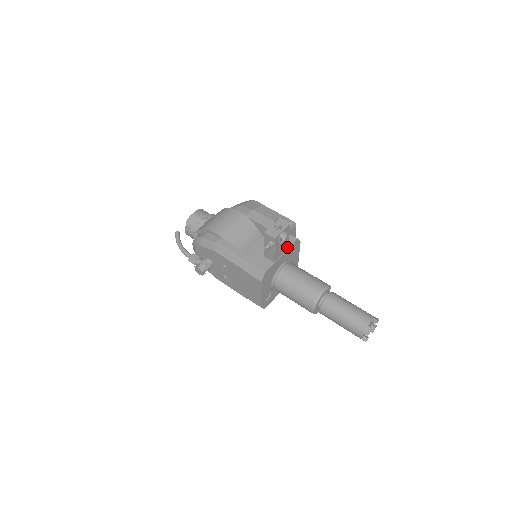
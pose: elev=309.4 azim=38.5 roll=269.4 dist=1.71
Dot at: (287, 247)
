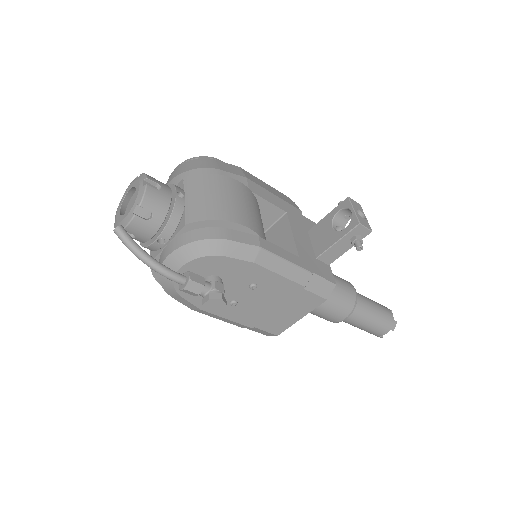
Dot at: occluded
